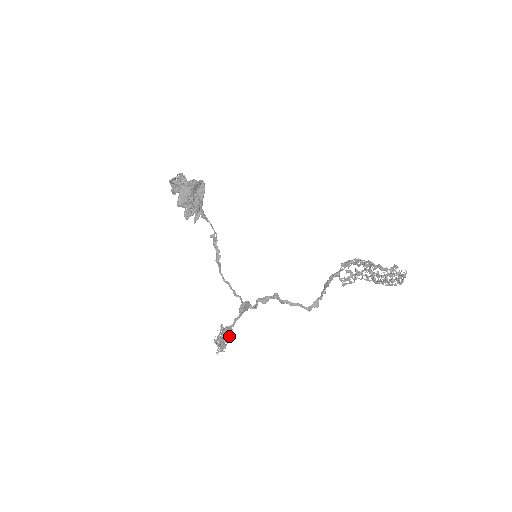
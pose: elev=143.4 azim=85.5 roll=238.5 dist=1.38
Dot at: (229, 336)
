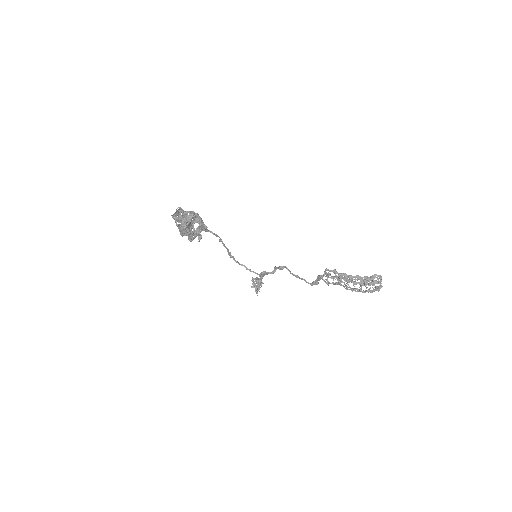
Dot at: (261, 283)
